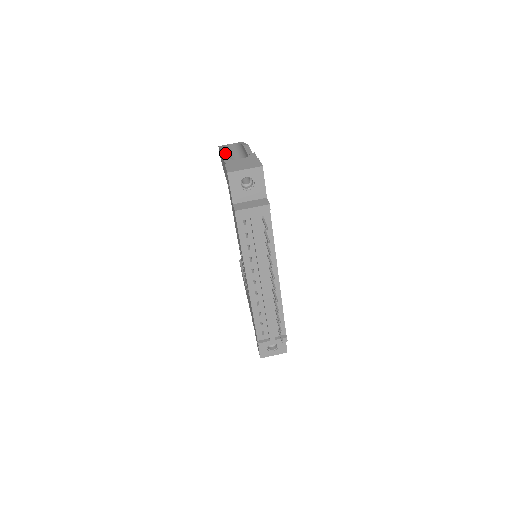
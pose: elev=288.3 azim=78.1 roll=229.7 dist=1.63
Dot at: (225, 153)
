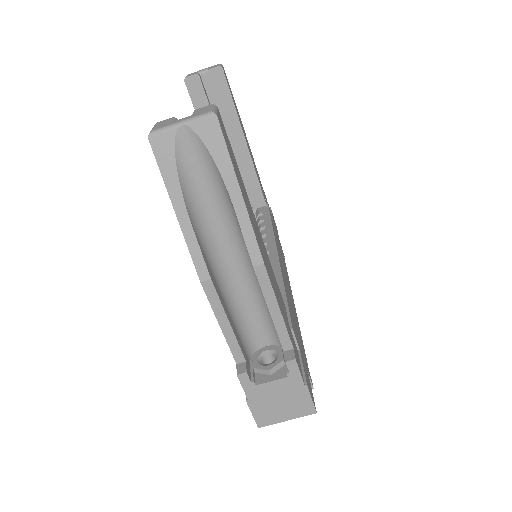
Dot at: (219, 308)
